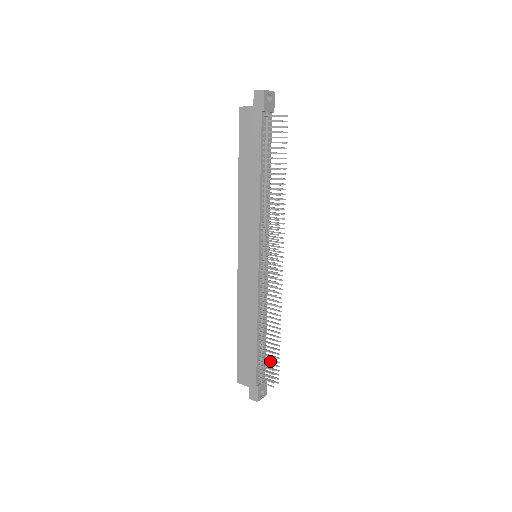
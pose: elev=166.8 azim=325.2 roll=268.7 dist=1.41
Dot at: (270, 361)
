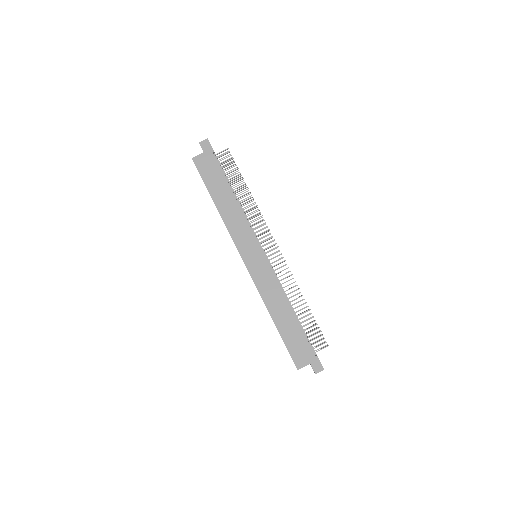
Dot at: occluded
